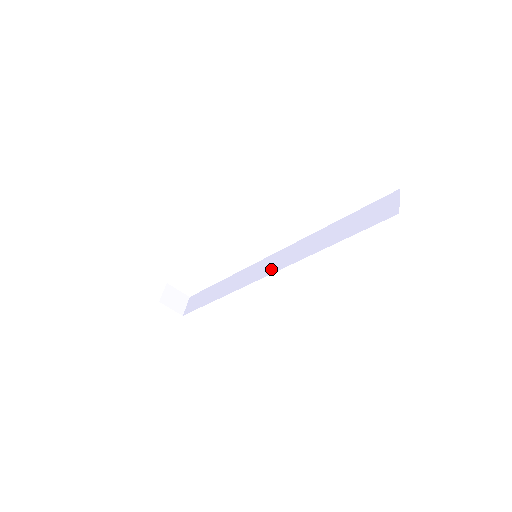
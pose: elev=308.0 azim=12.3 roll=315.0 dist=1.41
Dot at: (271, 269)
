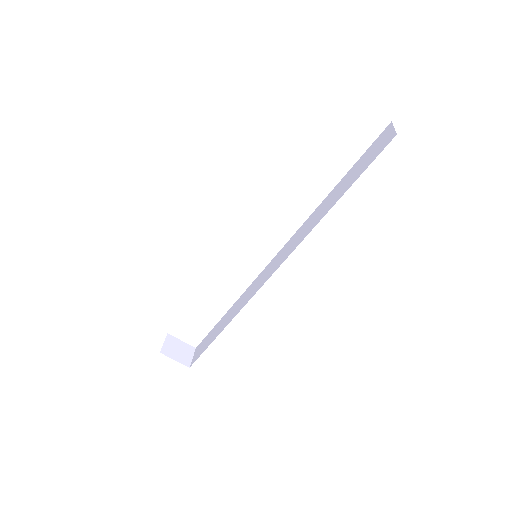
Dot at: (275, 266)
